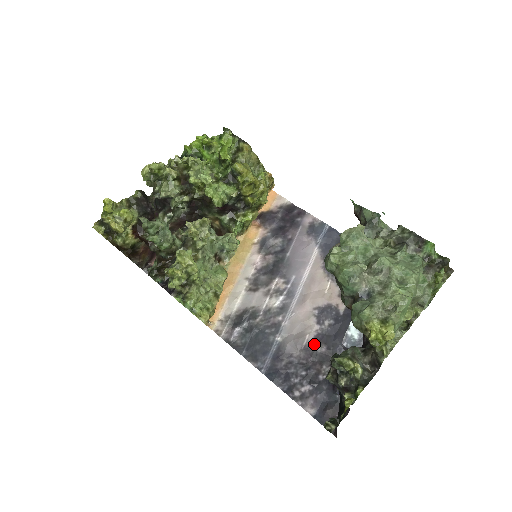
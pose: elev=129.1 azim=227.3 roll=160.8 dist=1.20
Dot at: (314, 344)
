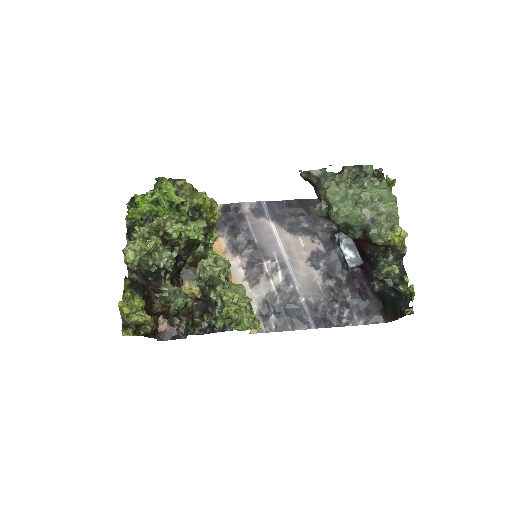
Dot at: (326, 283)
